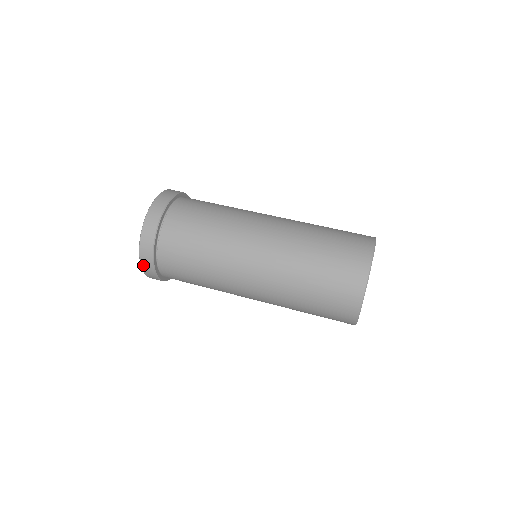
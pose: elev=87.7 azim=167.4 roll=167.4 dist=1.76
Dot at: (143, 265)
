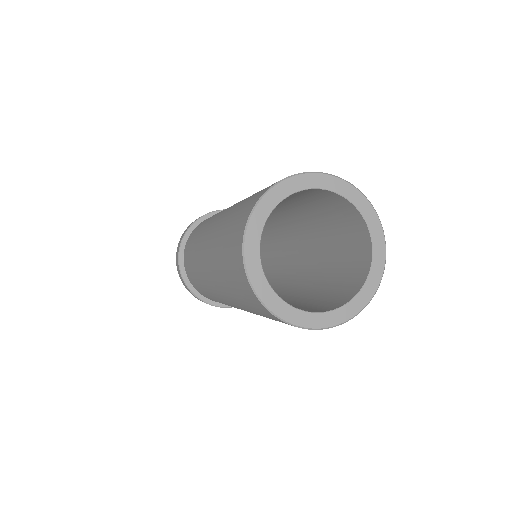
Dot at: (185, 286)
